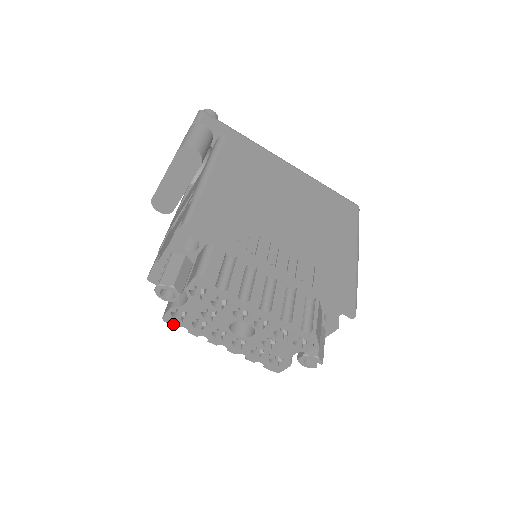
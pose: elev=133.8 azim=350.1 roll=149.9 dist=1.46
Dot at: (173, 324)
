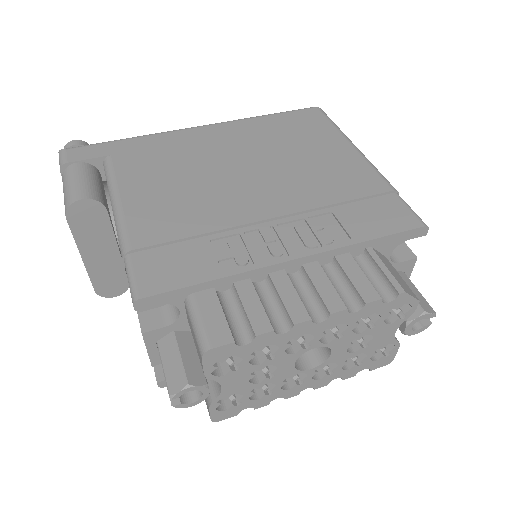
Dot at: (230, 416)
